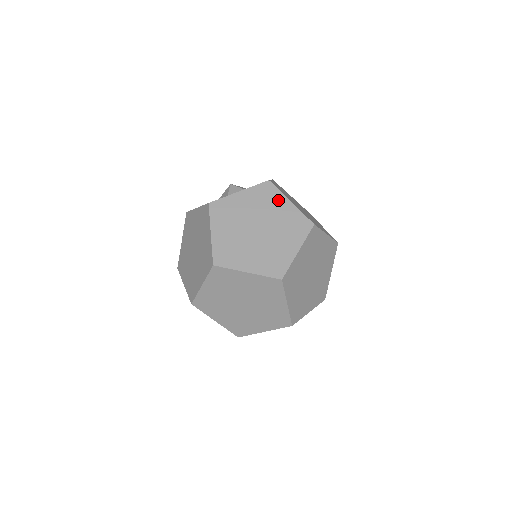
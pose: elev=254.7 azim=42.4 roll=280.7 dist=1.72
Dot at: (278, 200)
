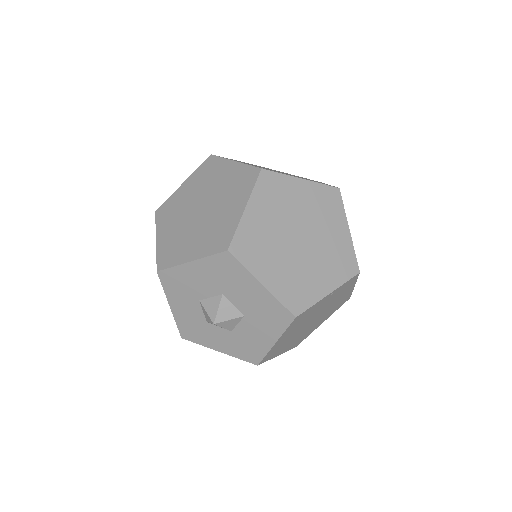
Dot at: occluded
